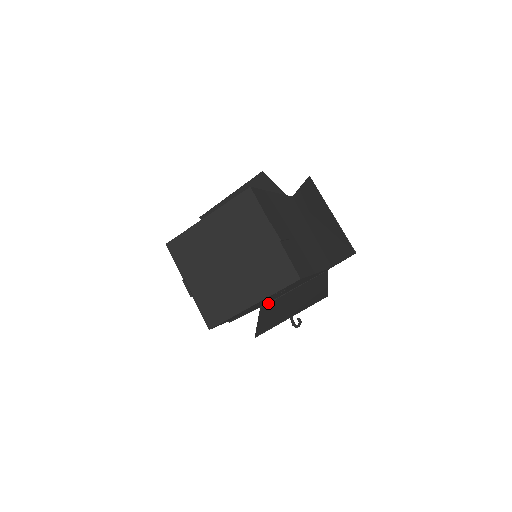
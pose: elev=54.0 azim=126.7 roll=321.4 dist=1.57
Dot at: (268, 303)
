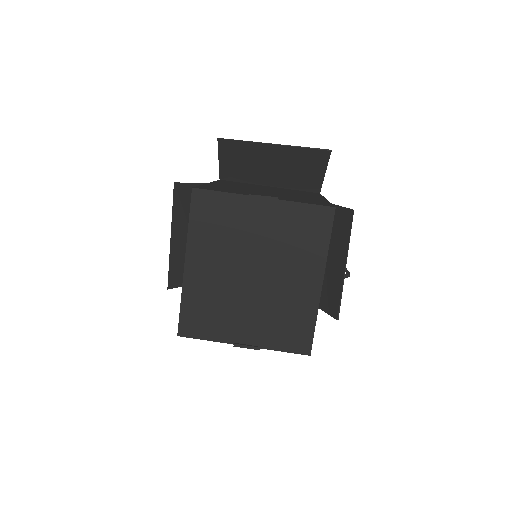
Dot at: occluded
